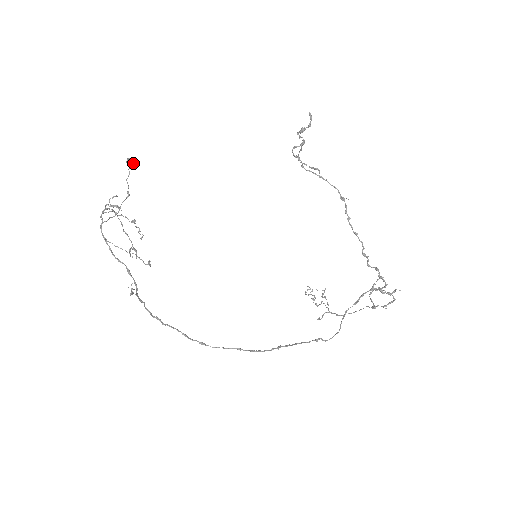
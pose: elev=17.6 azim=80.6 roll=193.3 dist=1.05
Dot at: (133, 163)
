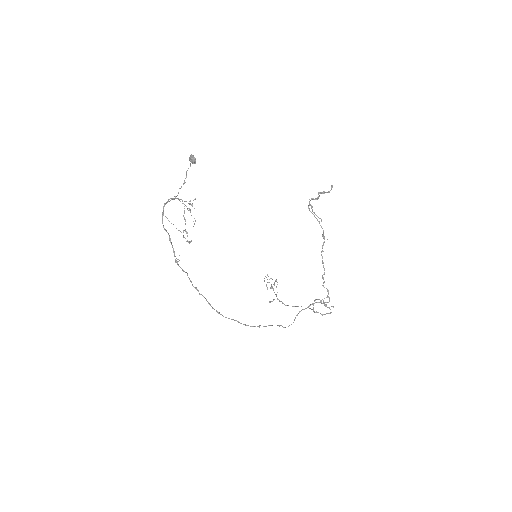
Dot at: (195, 160)
